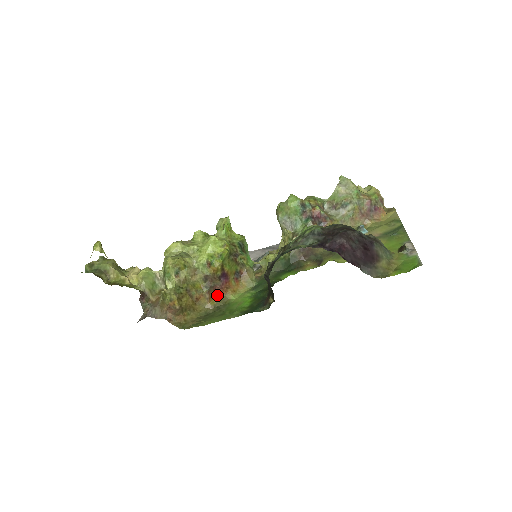
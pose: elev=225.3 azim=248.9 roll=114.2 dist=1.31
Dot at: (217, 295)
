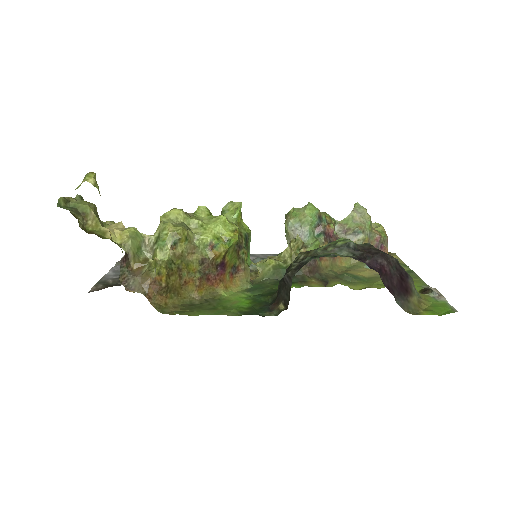
Dot at: (207, 285)
